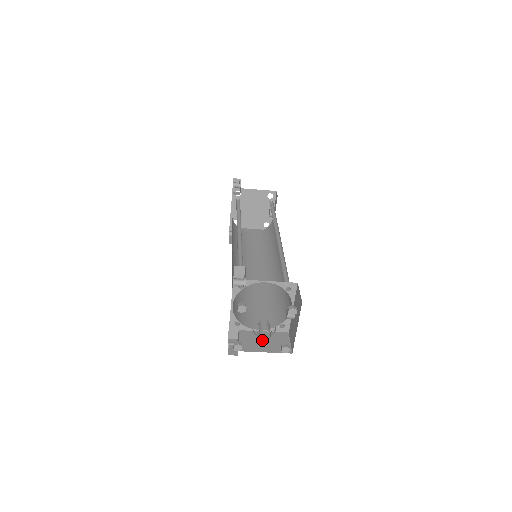
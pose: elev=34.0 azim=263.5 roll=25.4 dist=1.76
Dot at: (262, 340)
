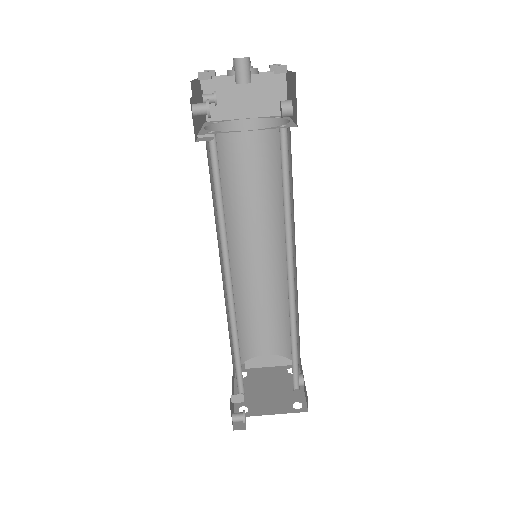
Dot at: occluded
